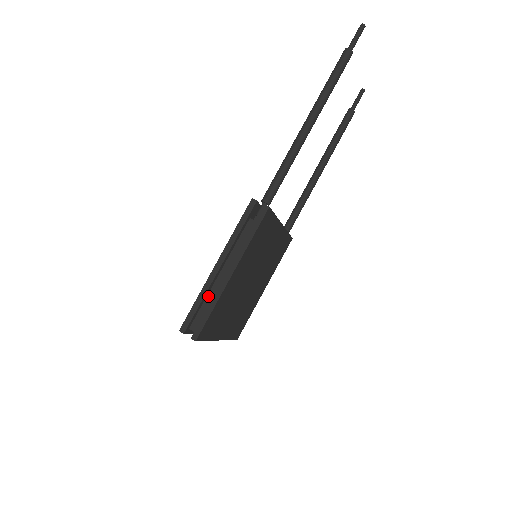
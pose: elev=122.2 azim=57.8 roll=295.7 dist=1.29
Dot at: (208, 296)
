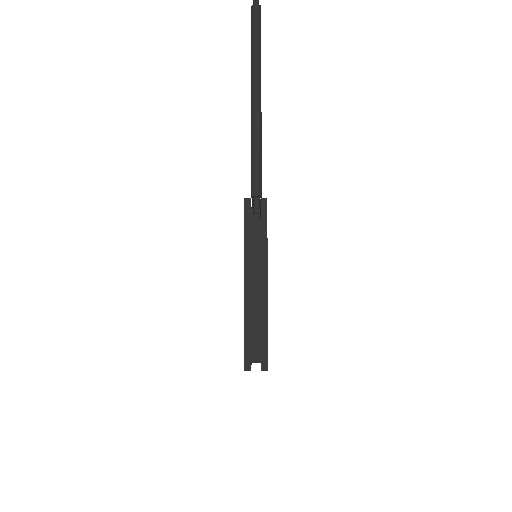
Dot at: (252, 319)
